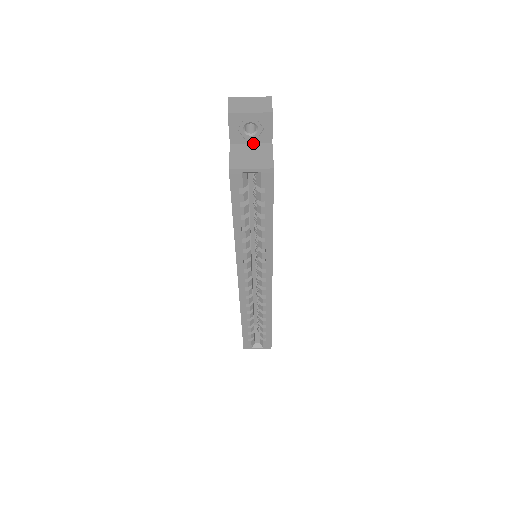
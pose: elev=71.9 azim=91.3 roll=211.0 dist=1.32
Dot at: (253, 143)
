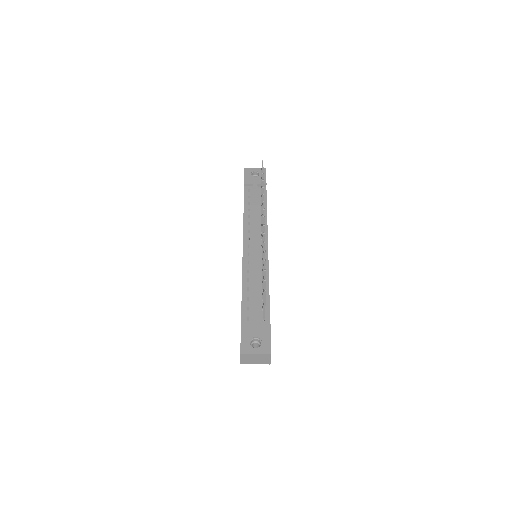
Dot at: occluded
